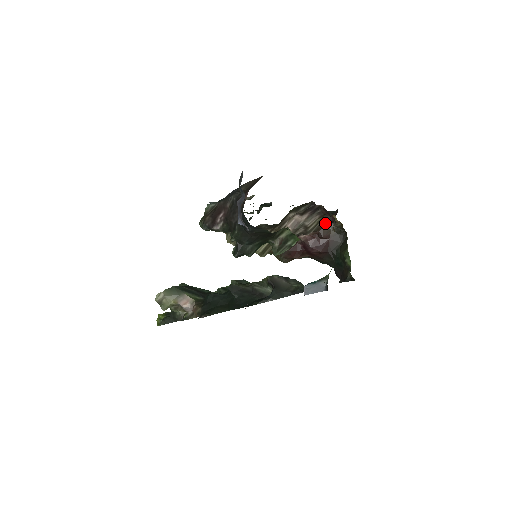
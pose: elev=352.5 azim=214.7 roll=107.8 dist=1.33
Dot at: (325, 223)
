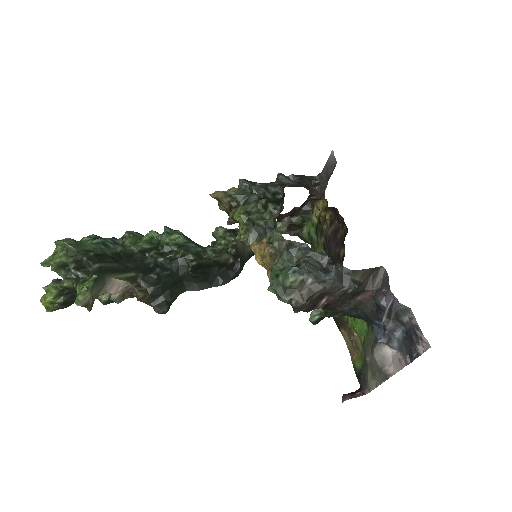
Dot at: occluded
